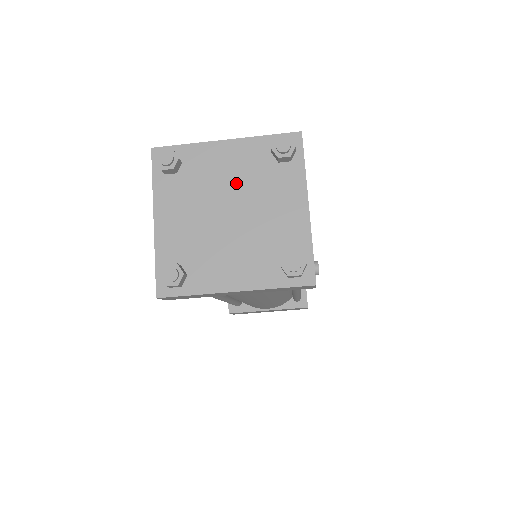
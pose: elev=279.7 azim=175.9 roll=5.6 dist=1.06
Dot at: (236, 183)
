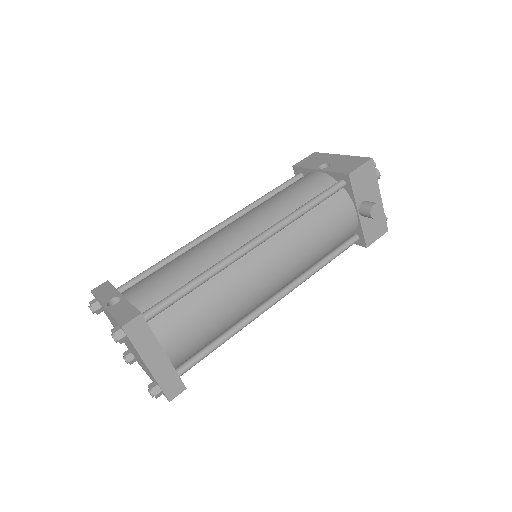
Dot at: occluded
